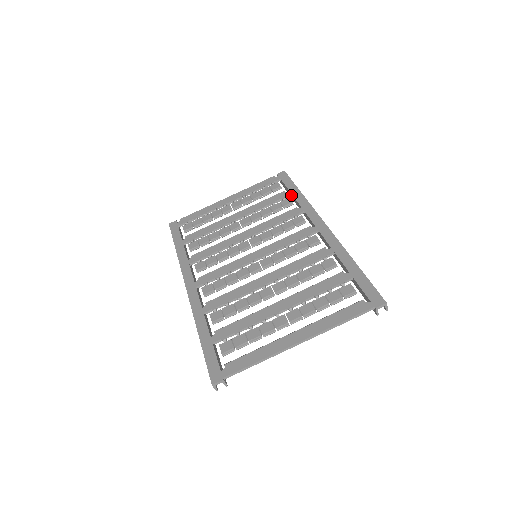
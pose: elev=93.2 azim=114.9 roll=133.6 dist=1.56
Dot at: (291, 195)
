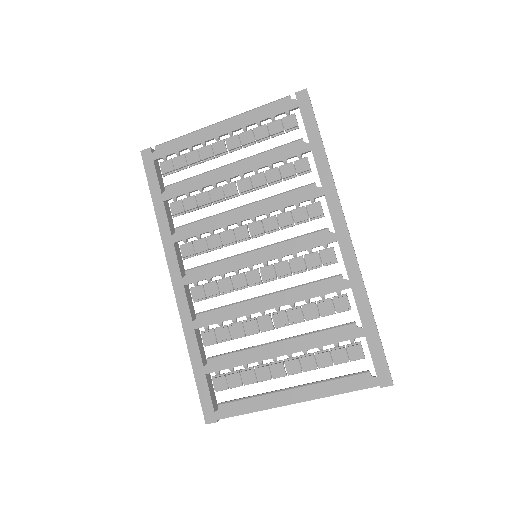
Dot at: occluded
